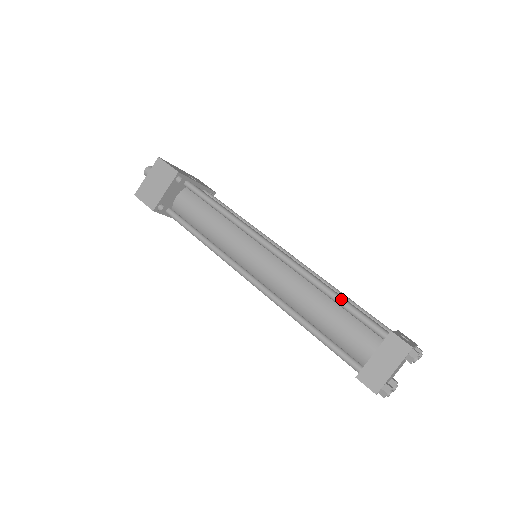
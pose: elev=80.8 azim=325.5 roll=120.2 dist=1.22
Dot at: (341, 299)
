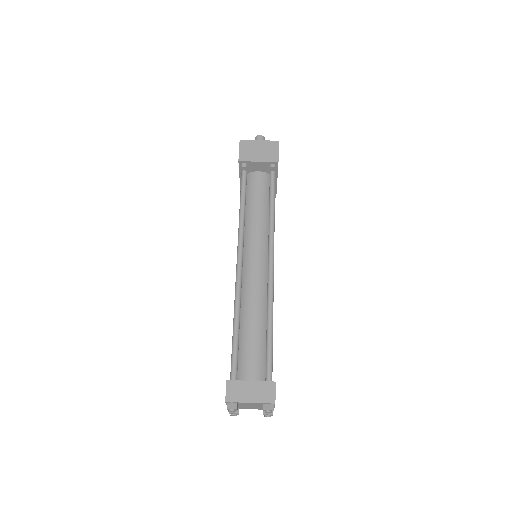
Dot at: (272, 334)
